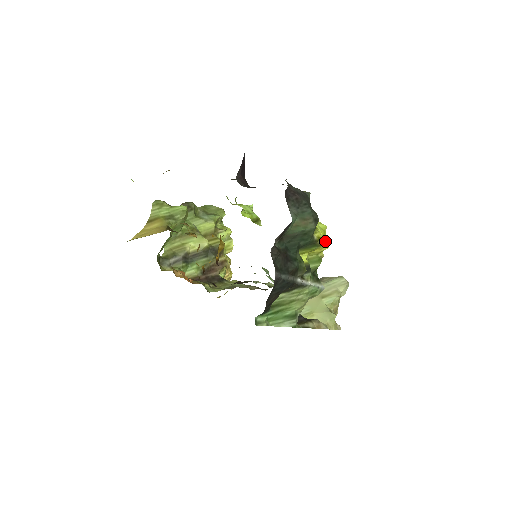
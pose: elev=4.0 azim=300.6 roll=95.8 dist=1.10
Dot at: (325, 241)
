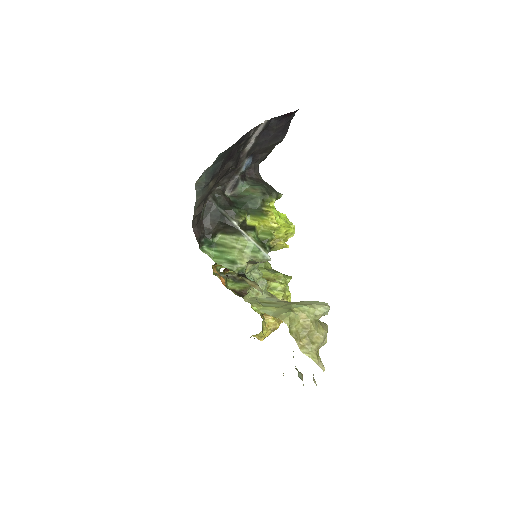
Dot at: (283, 227)
